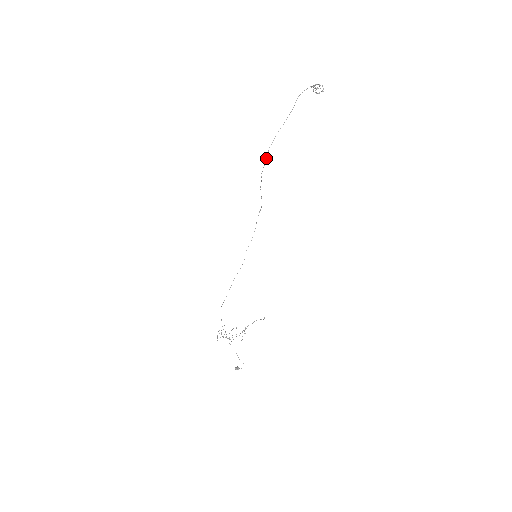
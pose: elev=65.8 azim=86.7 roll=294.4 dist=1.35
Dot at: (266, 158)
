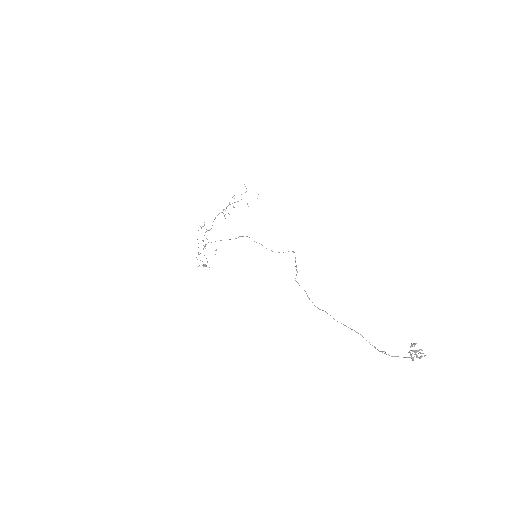
Dot at: (307, 296)
